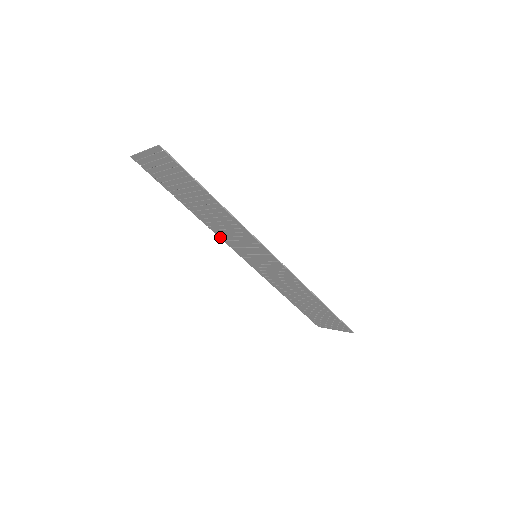
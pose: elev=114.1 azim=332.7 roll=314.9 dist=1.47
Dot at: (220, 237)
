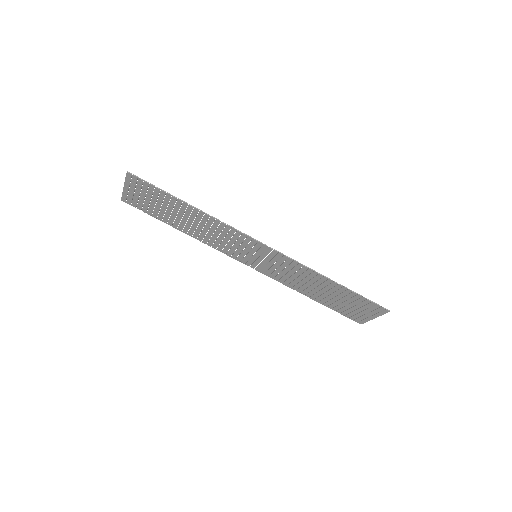
Dot at: (221, 251)
